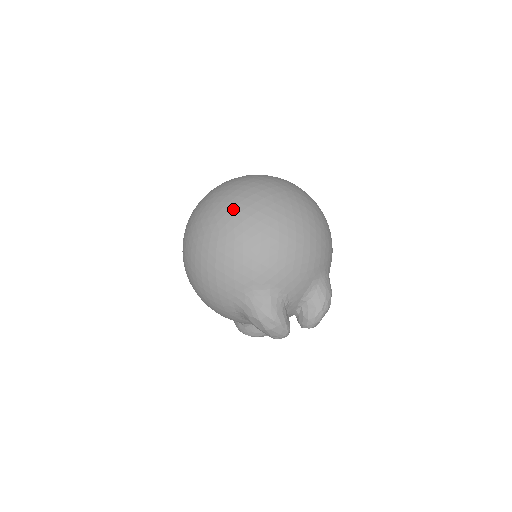
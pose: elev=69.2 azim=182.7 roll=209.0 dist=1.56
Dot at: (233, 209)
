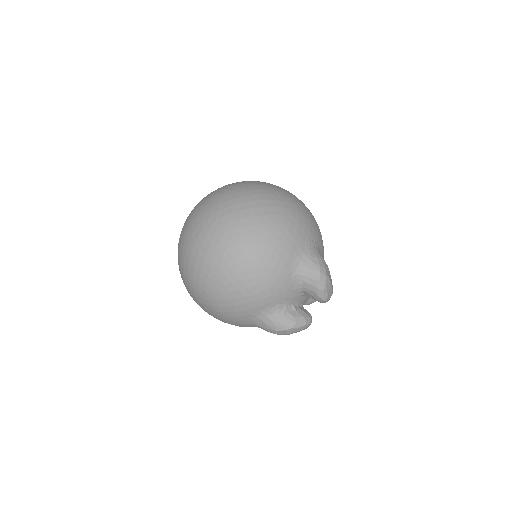
Dot at: (188, 275)
